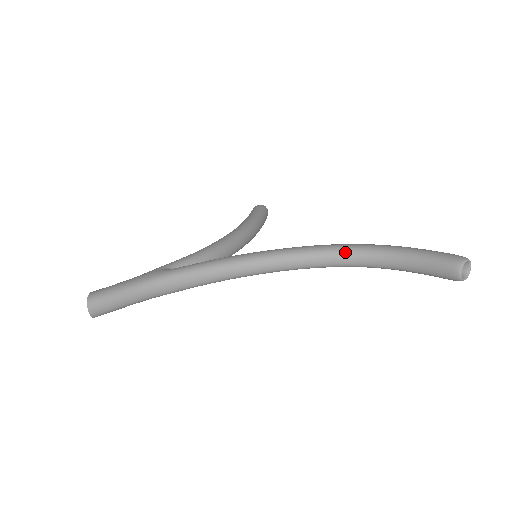
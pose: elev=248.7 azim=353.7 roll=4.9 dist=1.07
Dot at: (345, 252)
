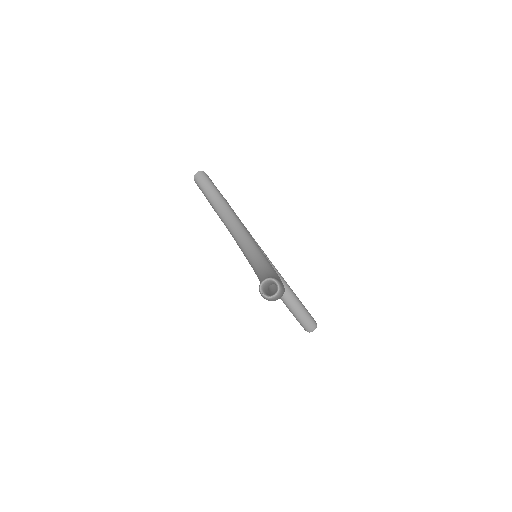
Dot at: (270, 269)
